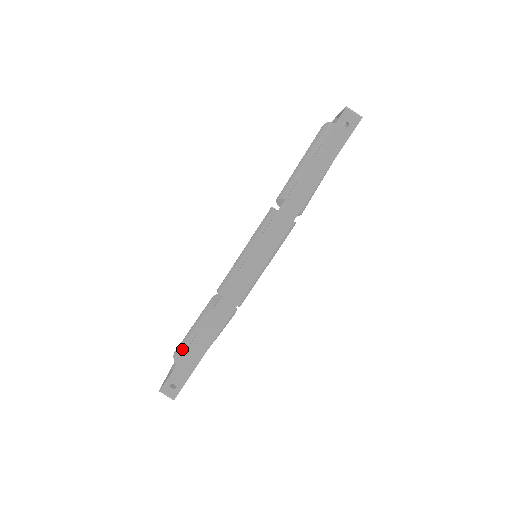
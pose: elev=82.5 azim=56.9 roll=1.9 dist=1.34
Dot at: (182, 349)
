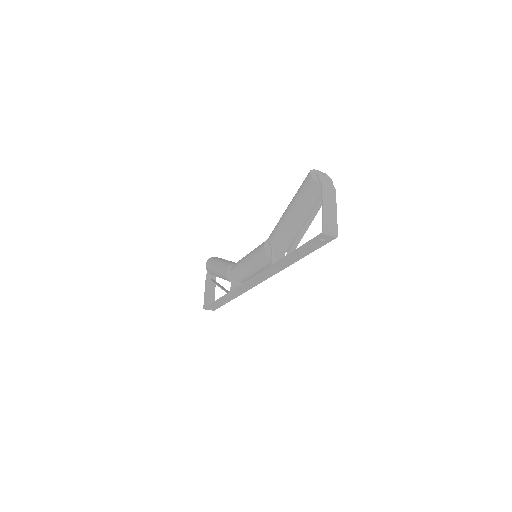
Dot at: (211, 273)
